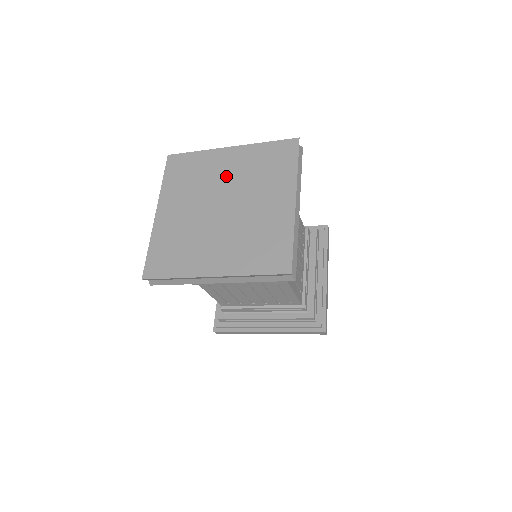
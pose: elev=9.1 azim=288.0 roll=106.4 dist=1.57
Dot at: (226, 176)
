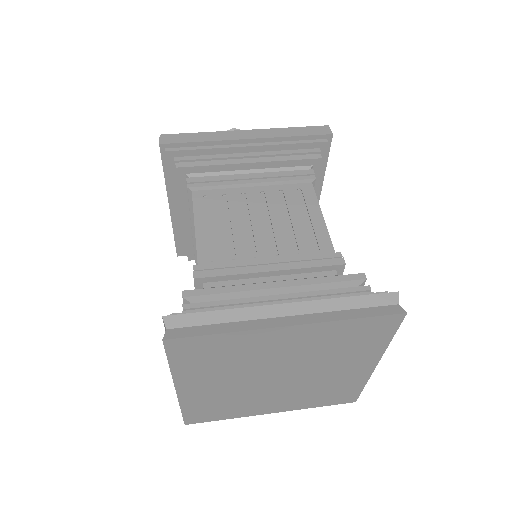
Dot at: (283, 355)
